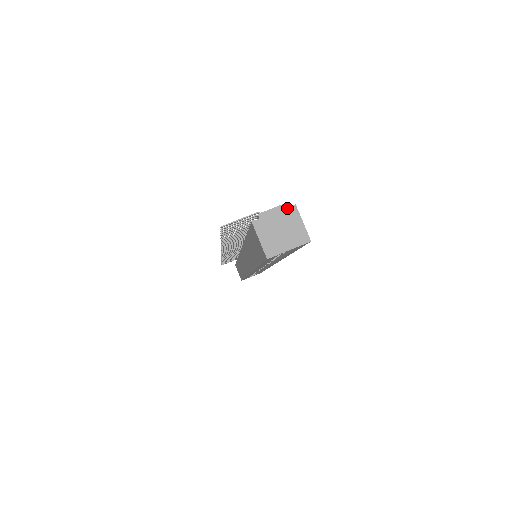
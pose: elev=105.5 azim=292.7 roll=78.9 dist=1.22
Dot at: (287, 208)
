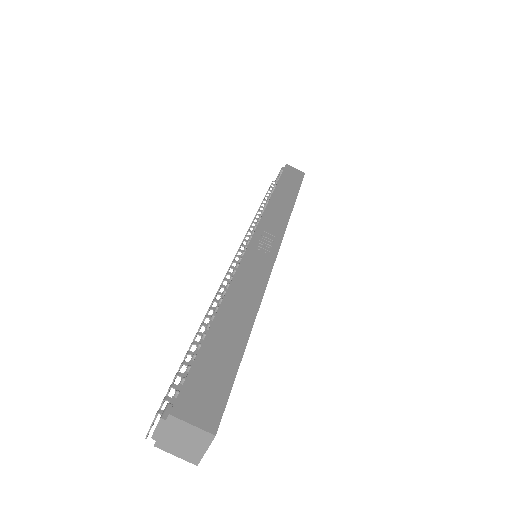
Dot at: (166, 421)
